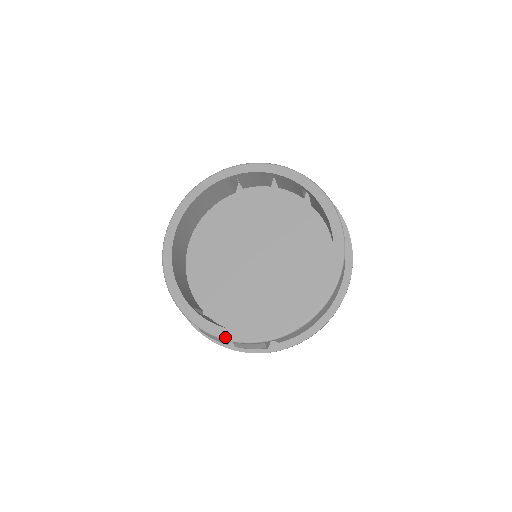
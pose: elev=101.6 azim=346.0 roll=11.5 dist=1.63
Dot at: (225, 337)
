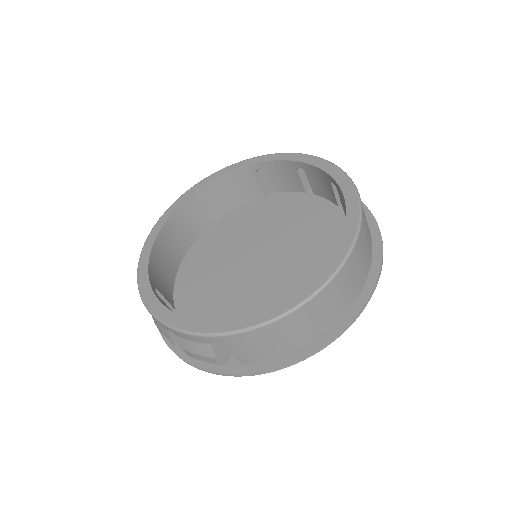
Dot at: (165, 320)
